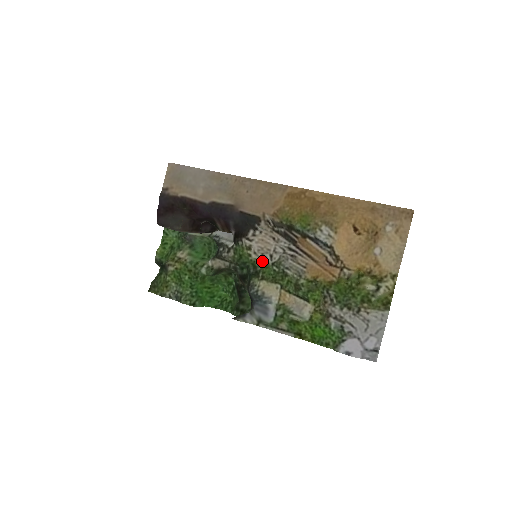
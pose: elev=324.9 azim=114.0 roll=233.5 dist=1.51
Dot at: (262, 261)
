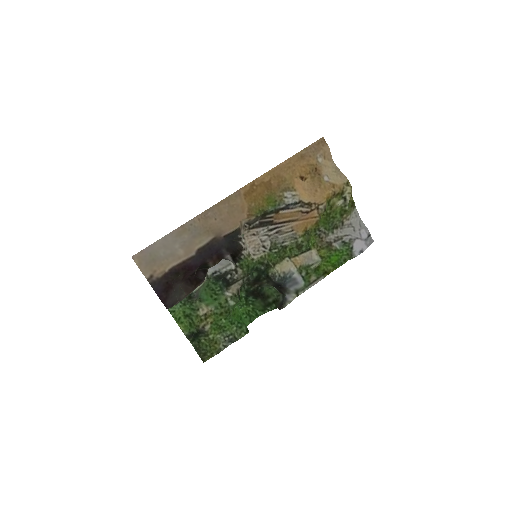
Dot at: (262, 255)
